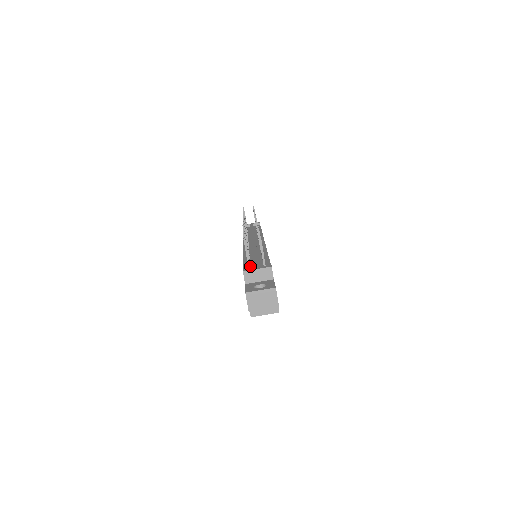
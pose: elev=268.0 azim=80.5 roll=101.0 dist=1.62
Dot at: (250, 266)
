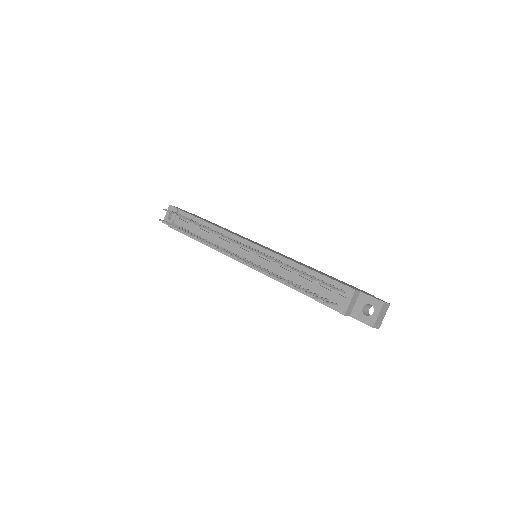
Dot at: occluded
